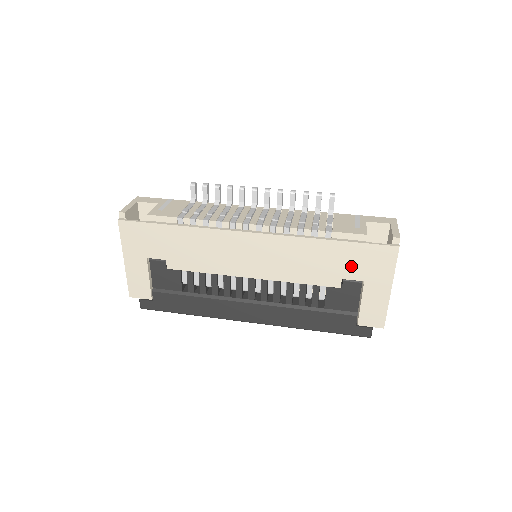
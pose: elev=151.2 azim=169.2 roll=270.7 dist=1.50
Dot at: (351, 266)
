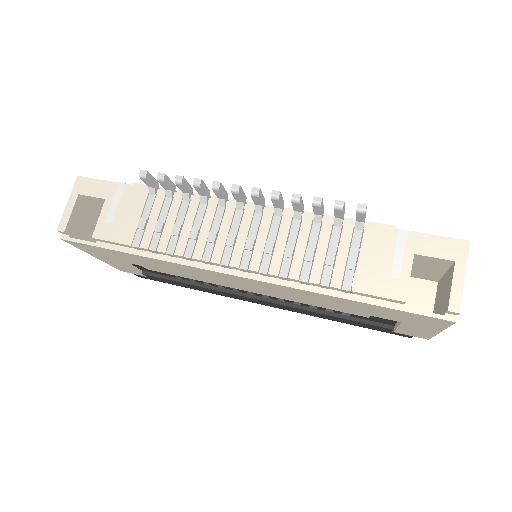
Dot at: (382, 314)
